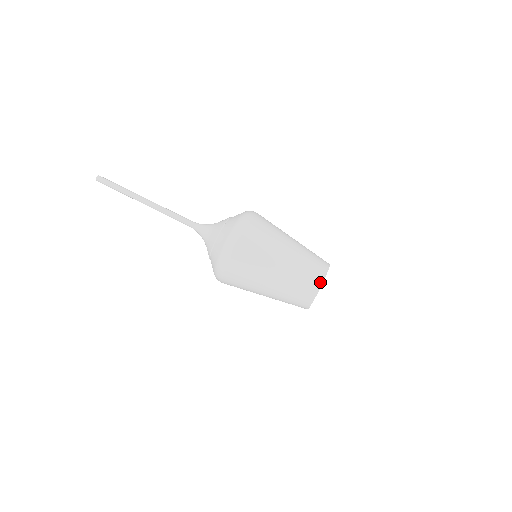
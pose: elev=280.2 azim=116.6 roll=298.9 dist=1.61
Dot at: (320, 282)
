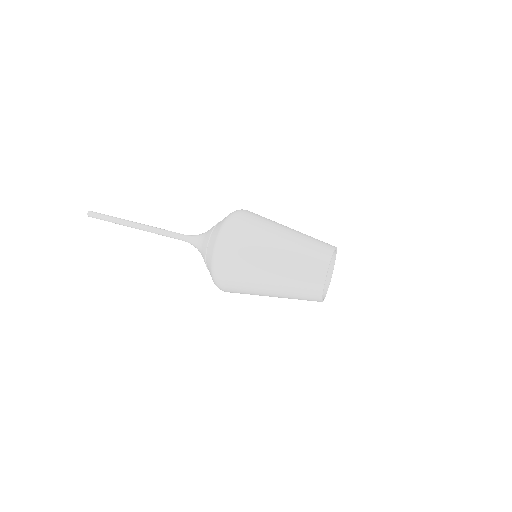
Dot at: (333, 246)
